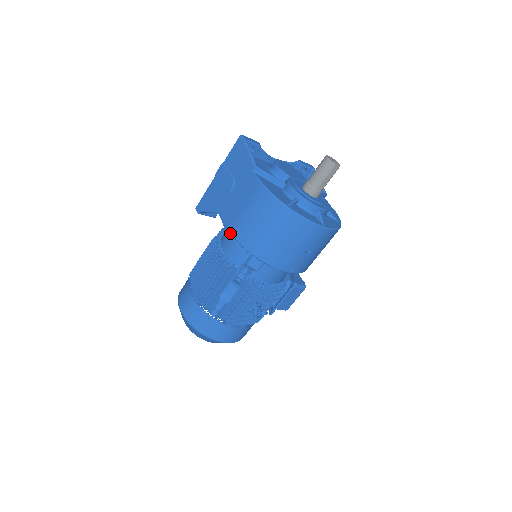
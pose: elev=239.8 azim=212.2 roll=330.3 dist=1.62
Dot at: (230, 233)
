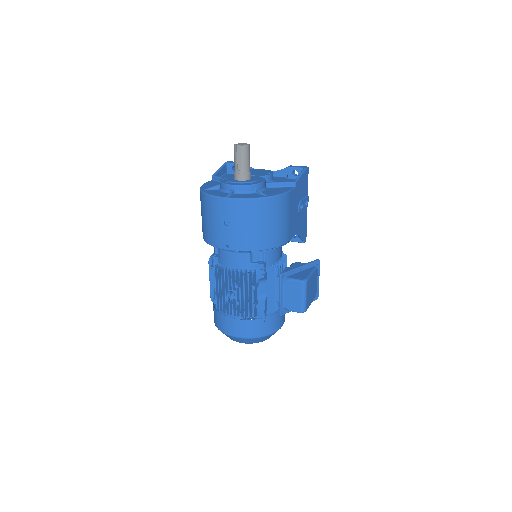
Dot at: occluded
